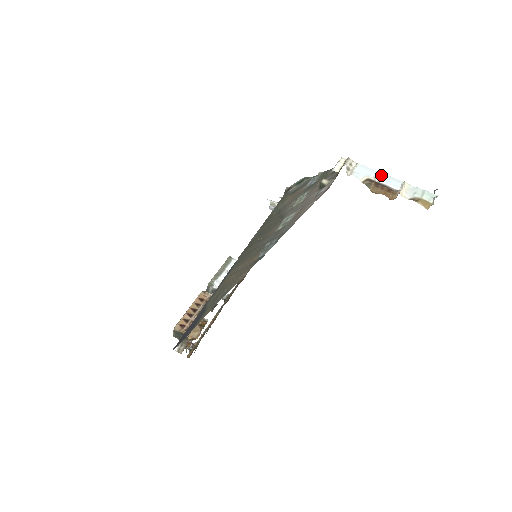
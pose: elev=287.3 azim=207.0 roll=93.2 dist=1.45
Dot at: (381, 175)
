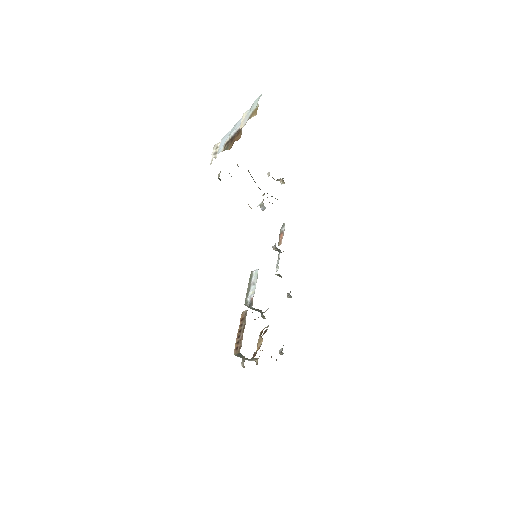
Dot at: (232, 130)
